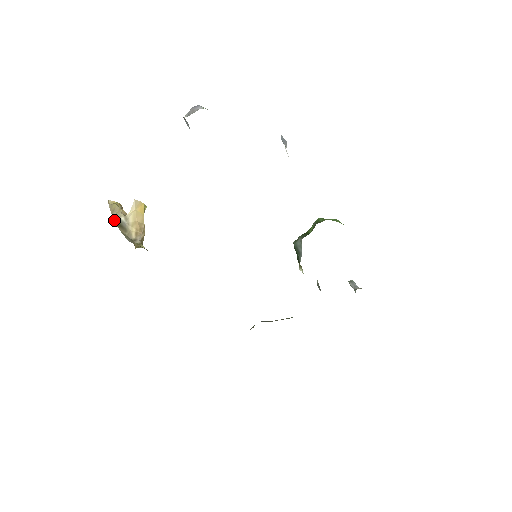
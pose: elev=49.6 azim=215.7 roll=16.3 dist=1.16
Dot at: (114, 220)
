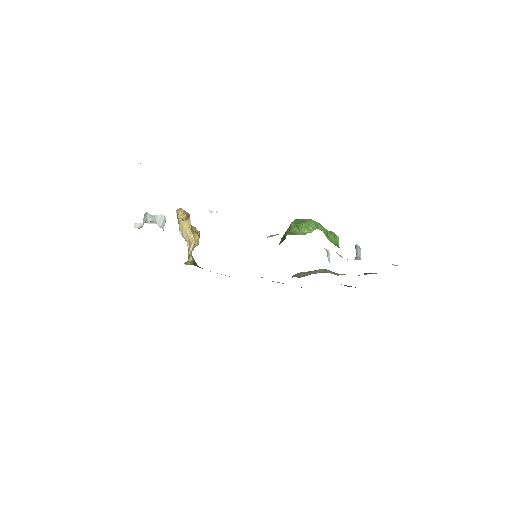
Dot at: occluded
